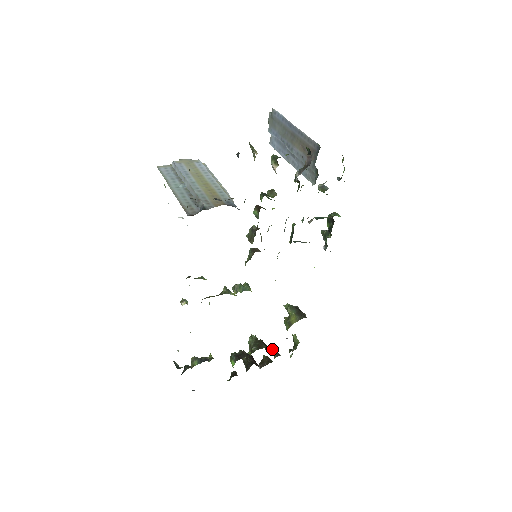
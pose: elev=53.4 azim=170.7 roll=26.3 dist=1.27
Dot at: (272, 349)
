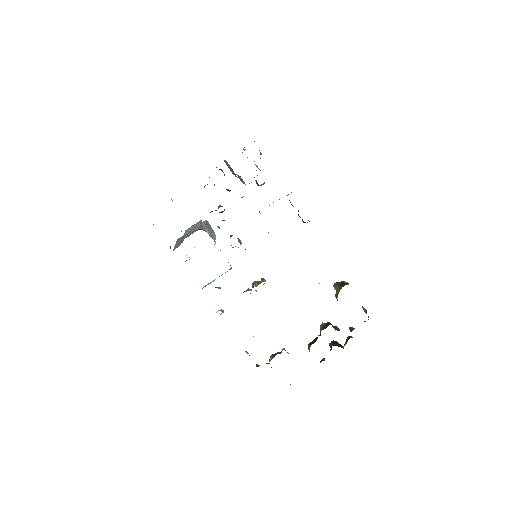
Dot at: (349, 328)
